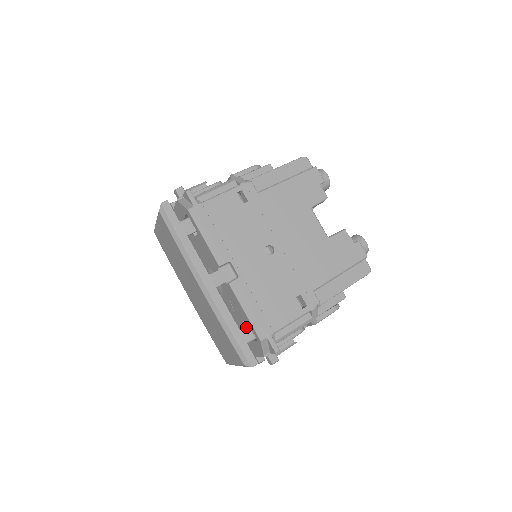
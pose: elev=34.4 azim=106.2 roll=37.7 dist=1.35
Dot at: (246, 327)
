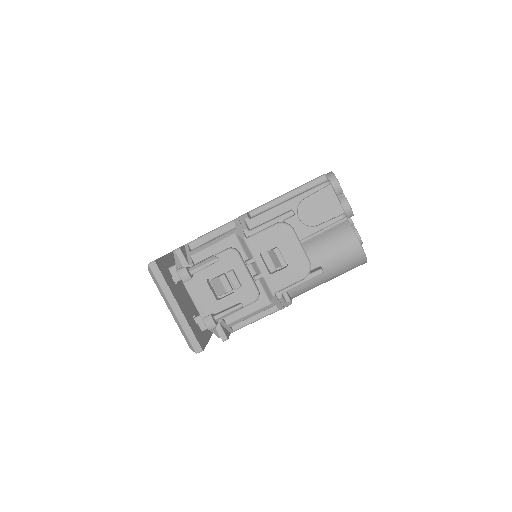
Dot at: occluded
